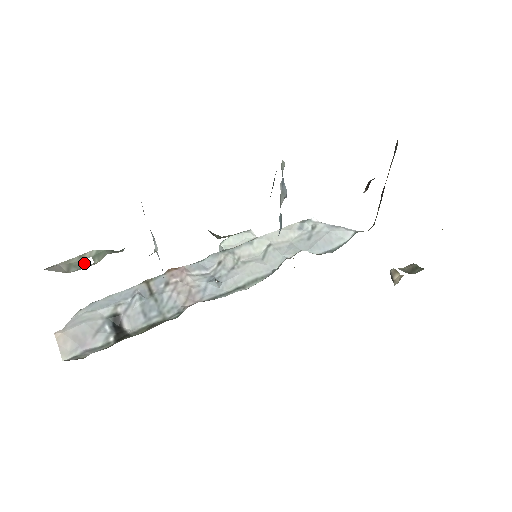
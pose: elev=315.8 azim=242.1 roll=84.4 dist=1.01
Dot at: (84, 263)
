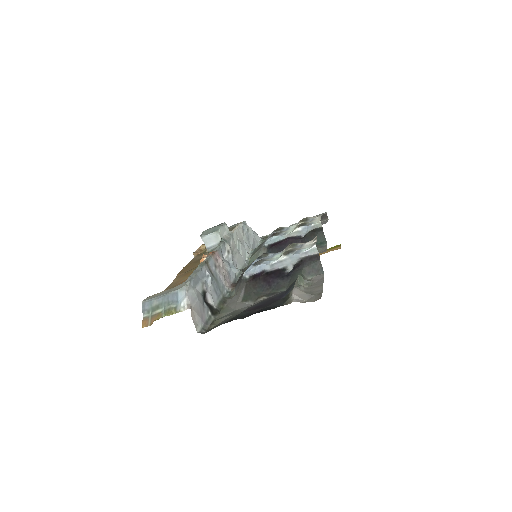
Dot at: (299, 285)
